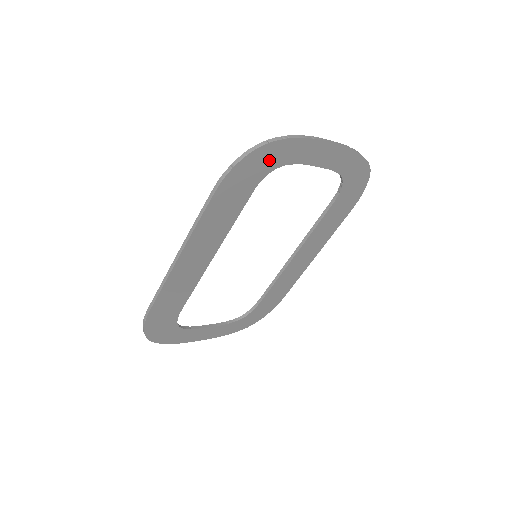
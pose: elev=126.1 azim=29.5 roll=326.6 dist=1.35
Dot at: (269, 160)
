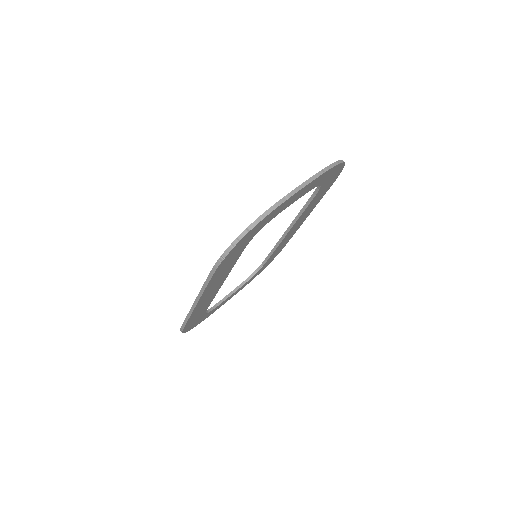
Dot at: (252, 234)
